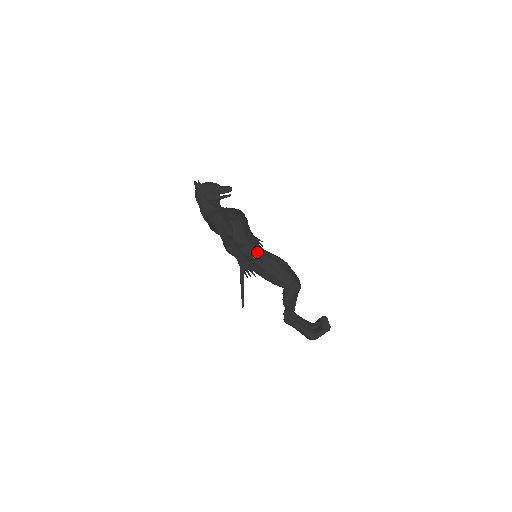
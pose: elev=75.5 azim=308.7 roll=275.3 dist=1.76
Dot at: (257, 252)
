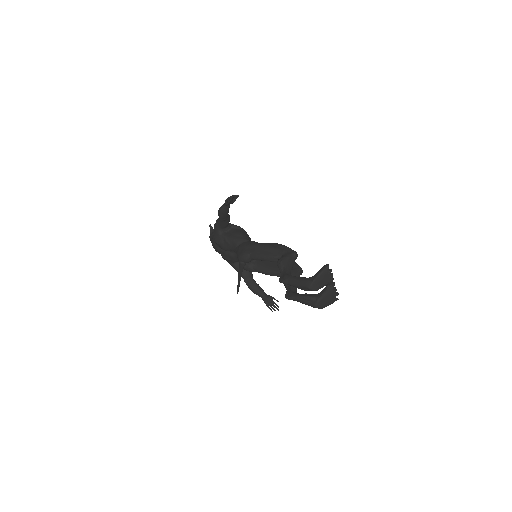
Dot at: (254, 242)
